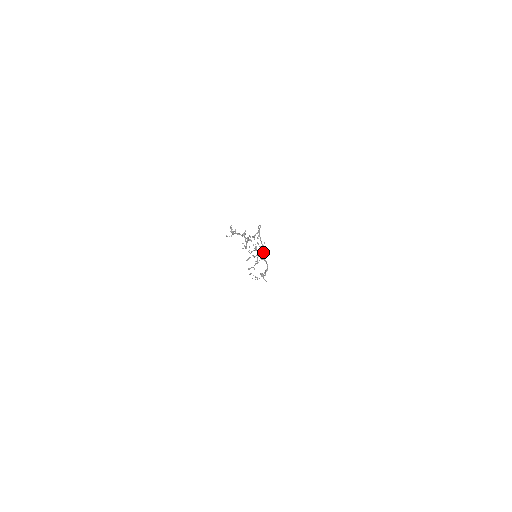
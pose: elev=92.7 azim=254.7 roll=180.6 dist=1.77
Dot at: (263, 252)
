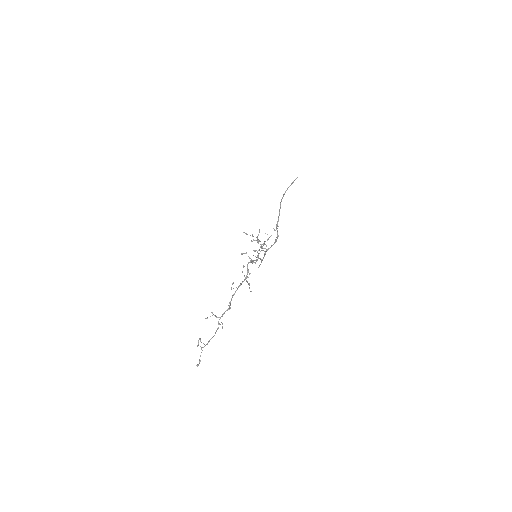
Dot at: (261, 260)
